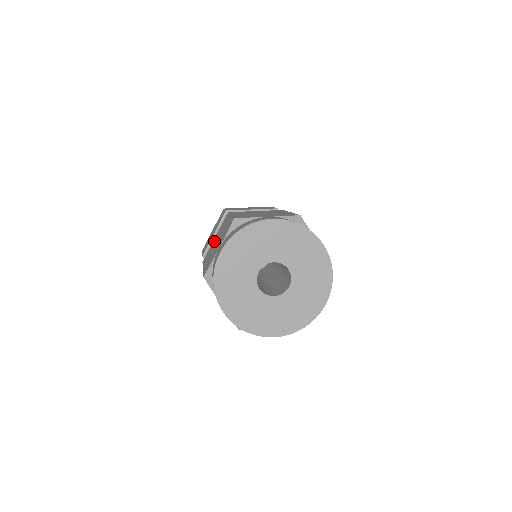
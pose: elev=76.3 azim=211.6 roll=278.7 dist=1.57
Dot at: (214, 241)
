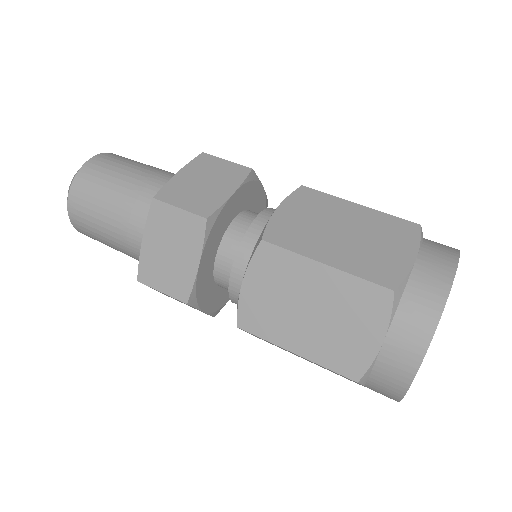
Dot at: (269, 299)
